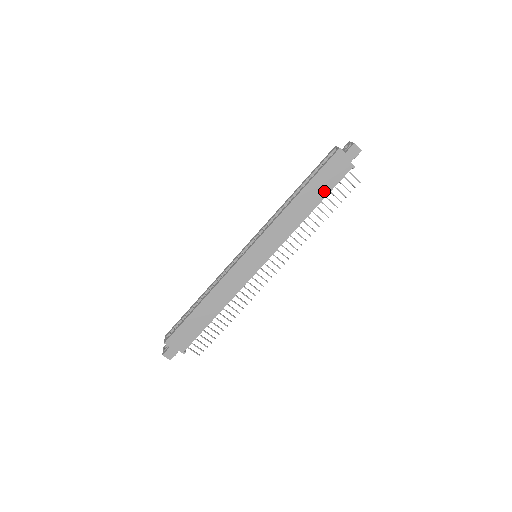
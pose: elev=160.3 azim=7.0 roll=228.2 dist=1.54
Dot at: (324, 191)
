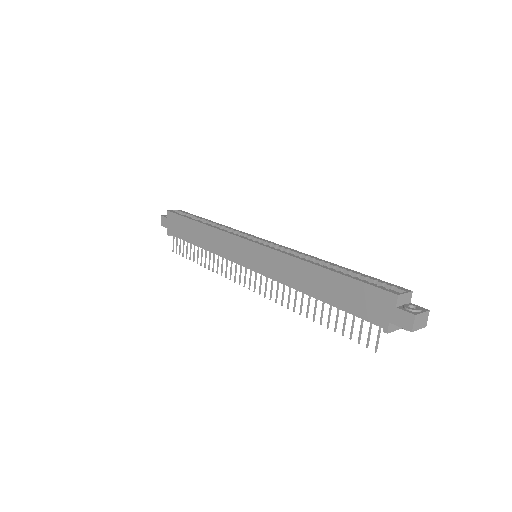
Dot at: (340, 301)
